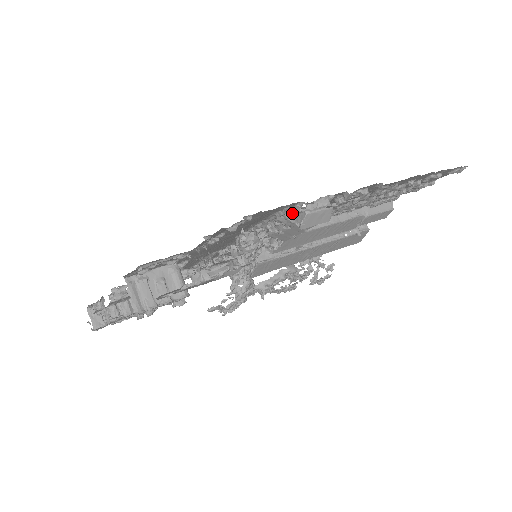
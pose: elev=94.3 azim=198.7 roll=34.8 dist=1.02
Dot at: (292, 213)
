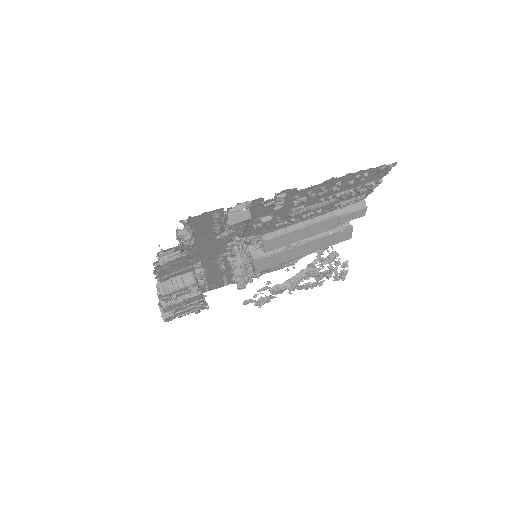
Dot at: (224, 216)
